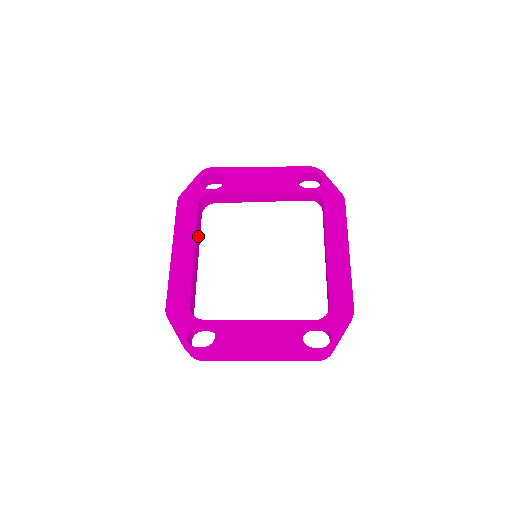
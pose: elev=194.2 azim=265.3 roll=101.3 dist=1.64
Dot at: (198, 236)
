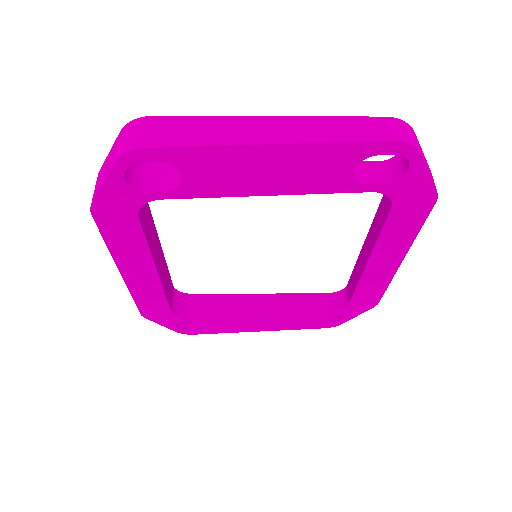
Dot at: (152, 232)
